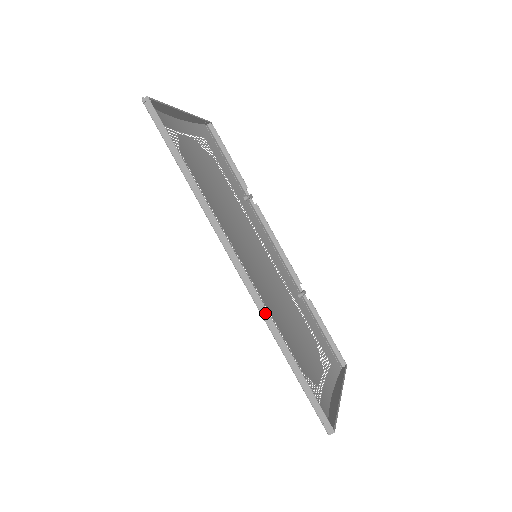
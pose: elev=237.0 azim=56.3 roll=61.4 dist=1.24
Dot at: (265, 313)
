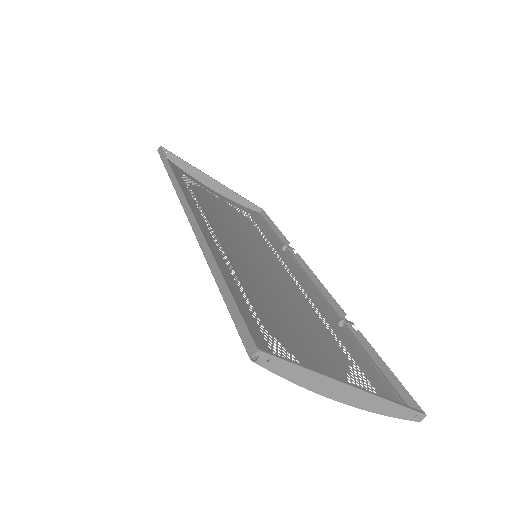
Dot at: (201, 239)
